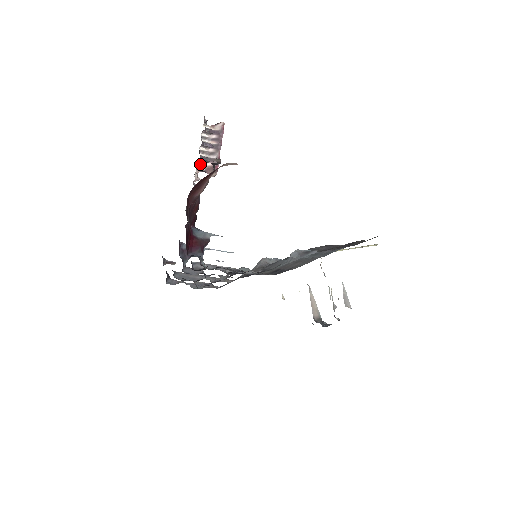
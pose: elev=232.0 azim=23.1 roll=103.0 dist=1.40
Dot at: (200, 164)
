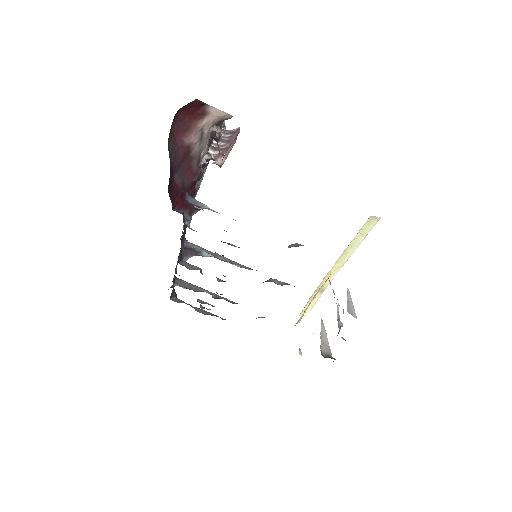
Dot at: (210, 153)
